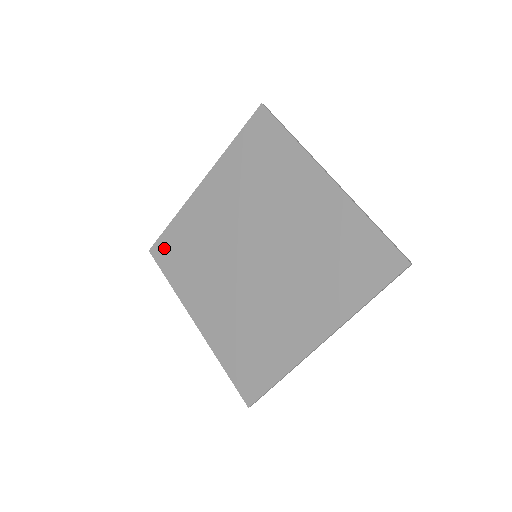
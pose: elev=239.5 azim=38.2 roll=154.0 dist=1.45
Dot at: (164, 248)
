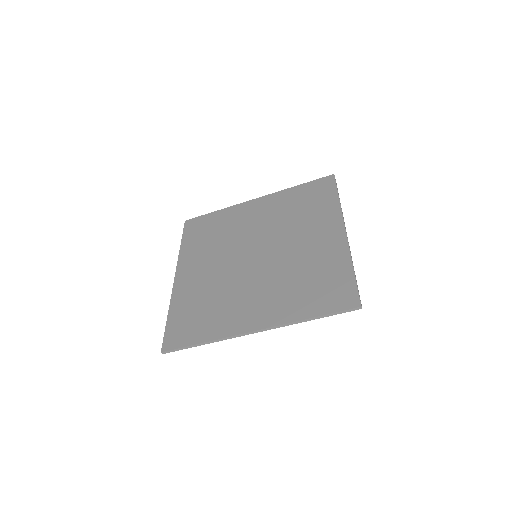
Dot at: (197, 224)
